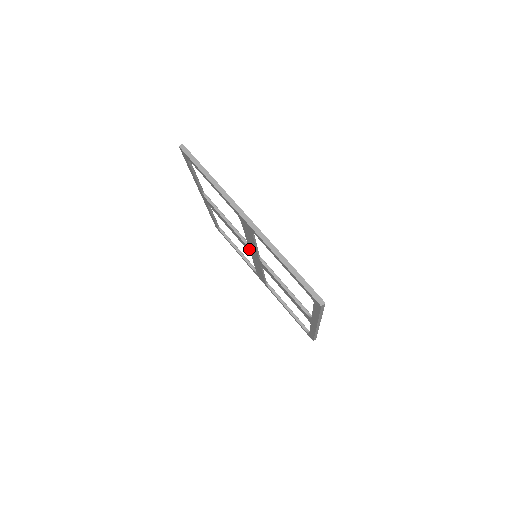
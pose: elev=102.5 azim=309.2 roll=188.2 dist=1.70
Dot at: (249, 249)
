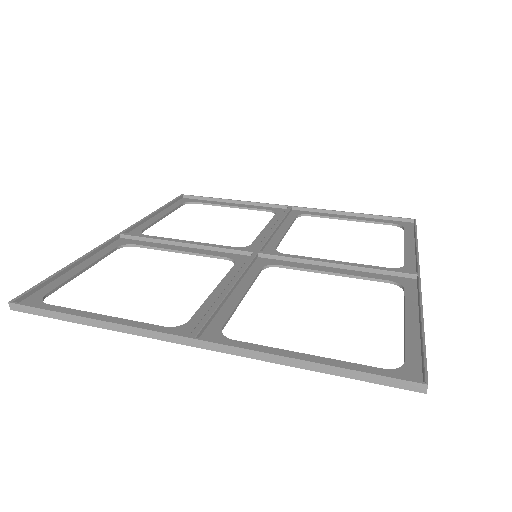
Dot at: (239, 260)
